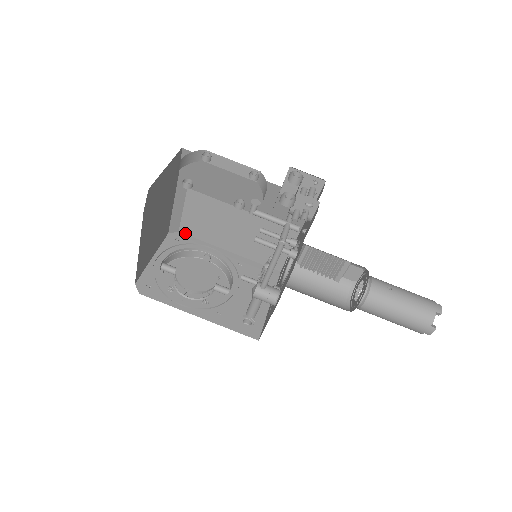
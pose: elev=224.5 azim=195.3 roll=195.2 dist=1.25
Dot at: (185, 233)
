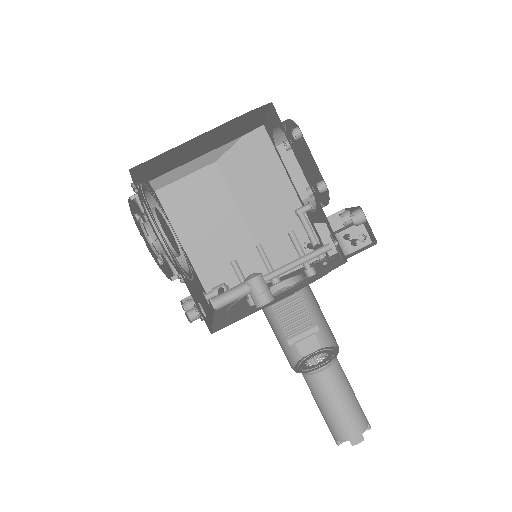
Dot at: (160, 198)
